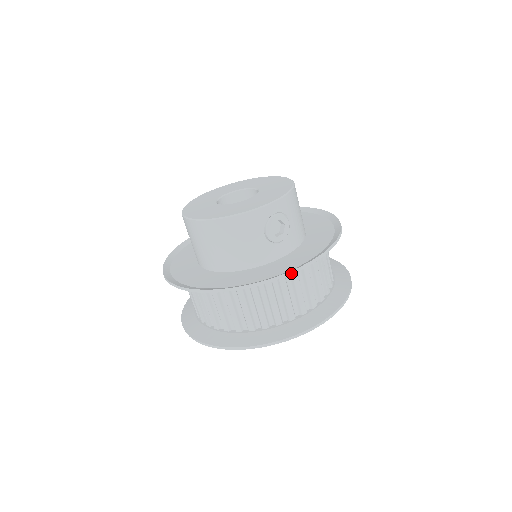
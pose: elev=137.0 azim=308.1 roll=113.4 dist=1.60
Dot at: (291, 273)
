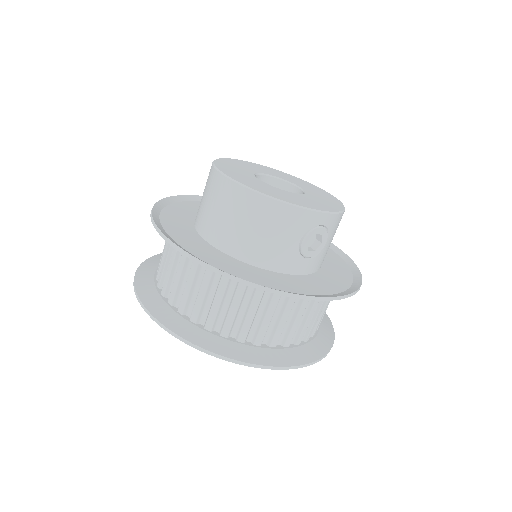
Dot at: (313, 299)
